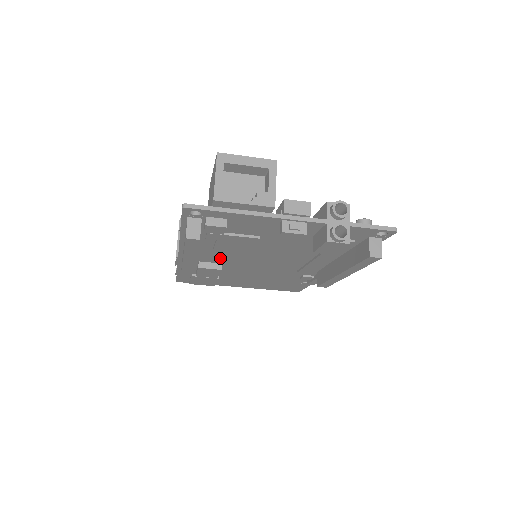
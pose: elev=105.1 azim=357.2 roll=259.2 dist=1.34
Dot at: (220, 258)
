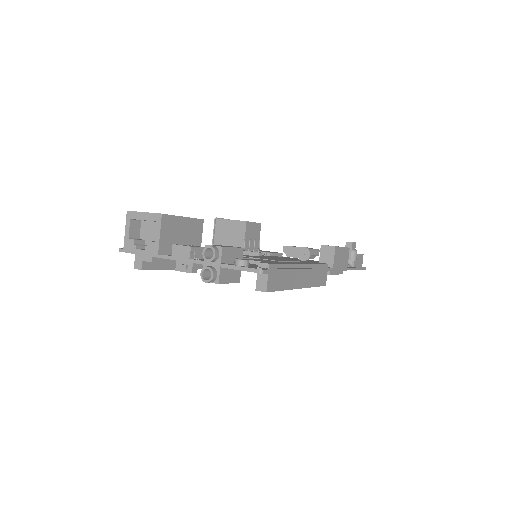
Dot at: occluded
